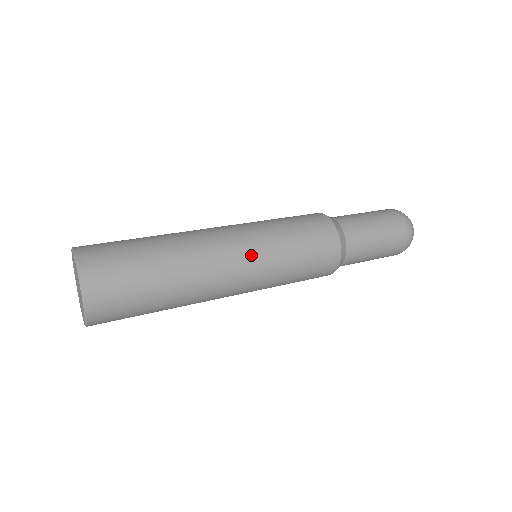
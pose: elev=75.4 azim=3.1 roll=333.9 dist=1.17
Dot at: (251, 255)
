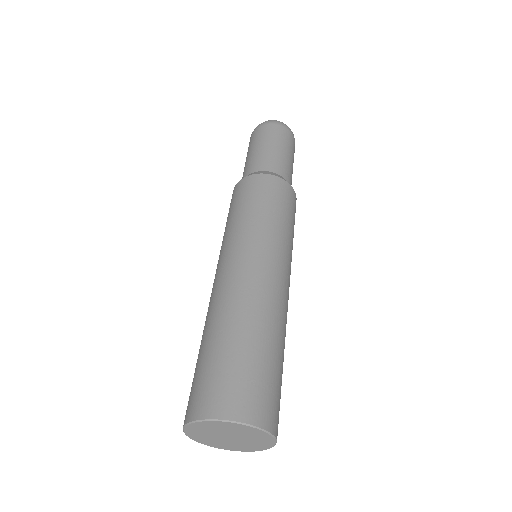
Dot at: (288, 267)
